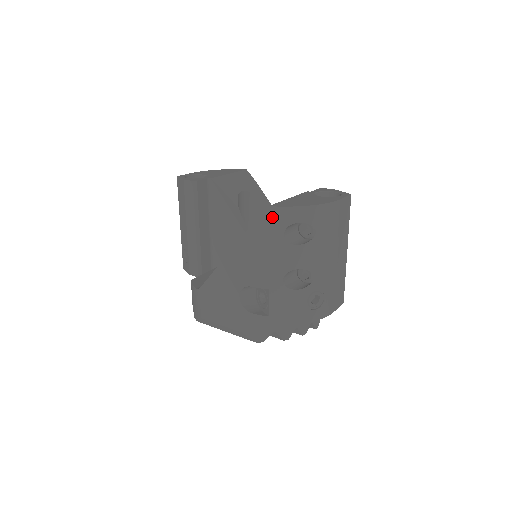
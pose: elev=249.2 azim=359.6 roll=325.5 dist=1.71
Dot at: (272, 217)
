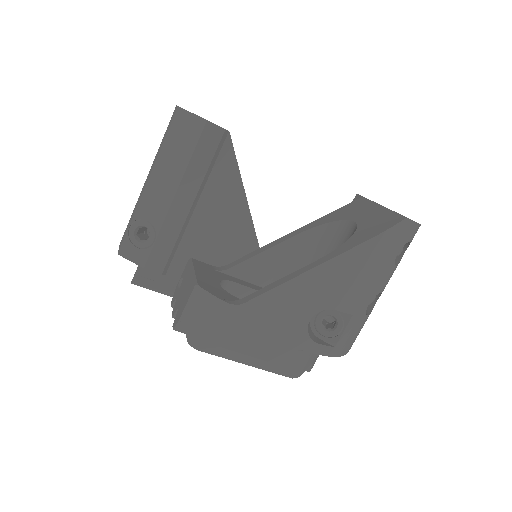
Dot at: (402, 231)
